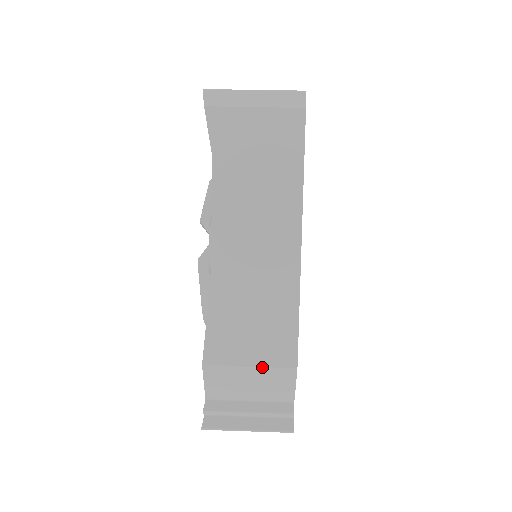
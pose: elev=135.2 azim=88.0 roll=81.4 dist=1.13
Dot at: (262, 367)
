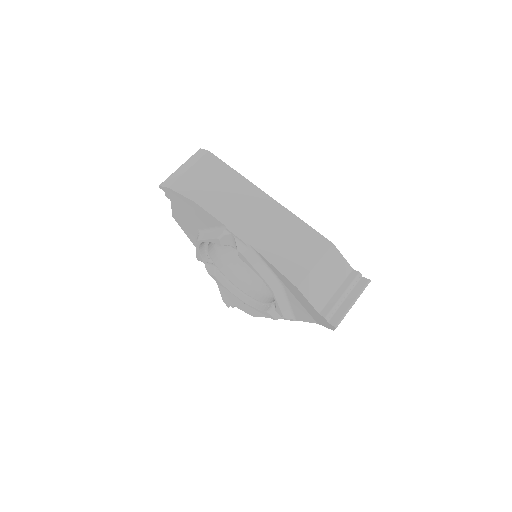
Dot at: (320, 259)
